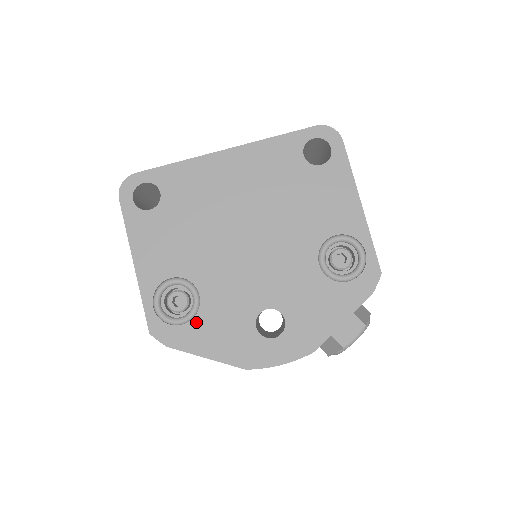
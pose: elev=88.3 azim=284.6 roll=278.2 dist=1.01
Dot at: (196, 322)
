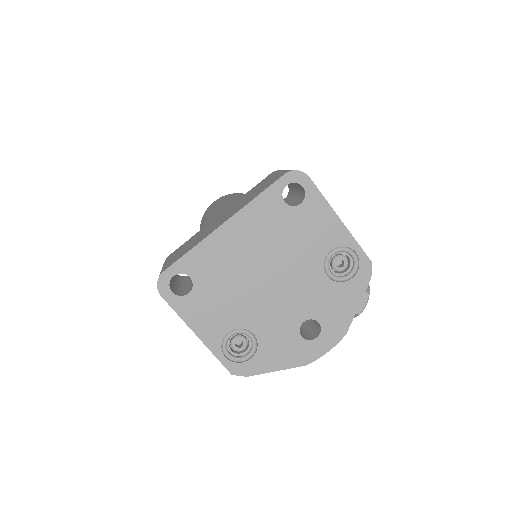
Dot at: (260, 352)
